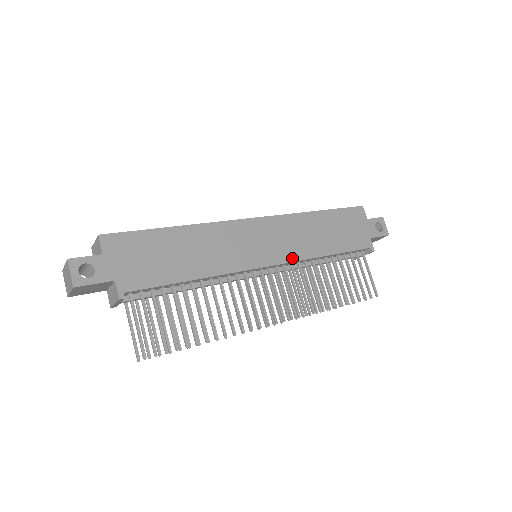
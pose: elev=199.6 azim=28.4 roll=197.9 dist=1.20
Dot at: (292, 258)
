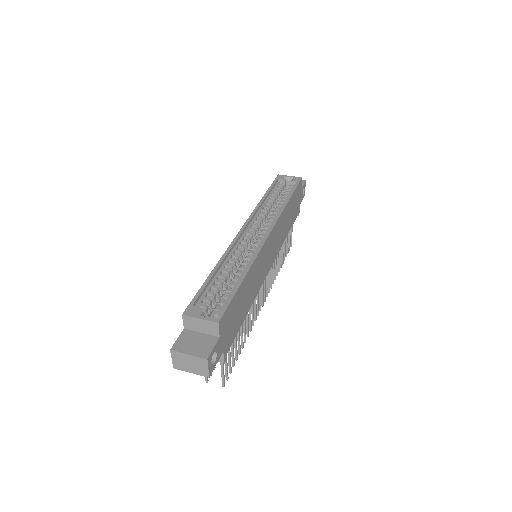
Dot at: (277, 253)
